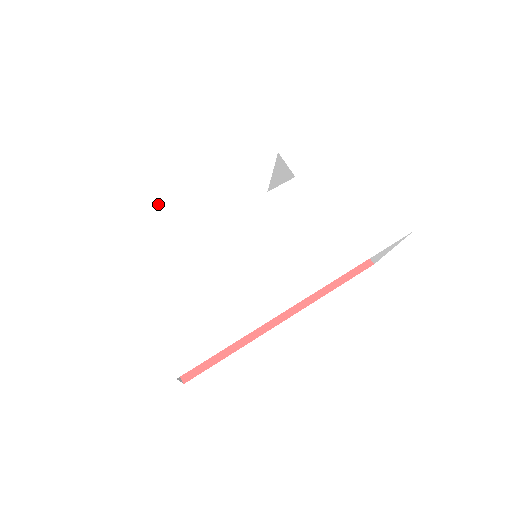
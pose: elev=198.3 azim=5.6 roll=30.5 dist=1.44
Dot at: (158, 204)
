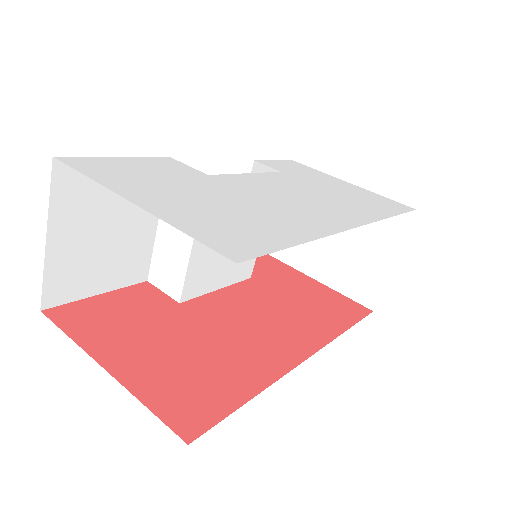
Dot at: (136, 157)
